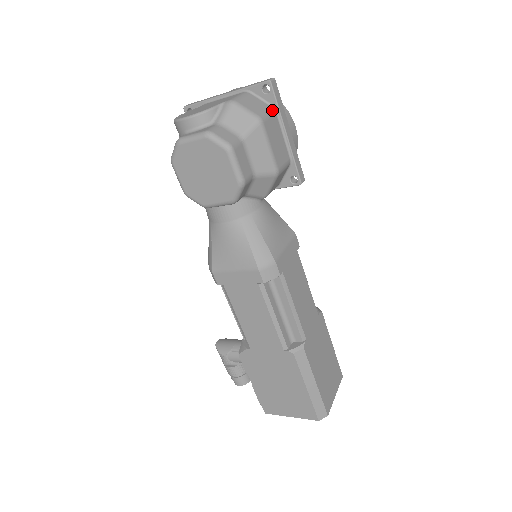
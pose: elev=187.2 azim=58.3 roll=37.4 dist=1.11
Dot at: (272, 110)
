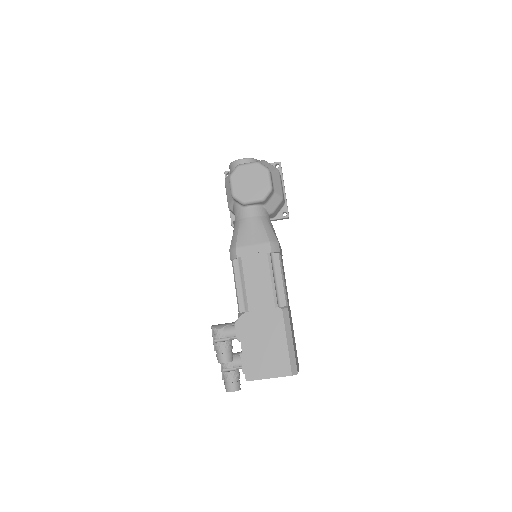
Dot at: (280, 174)
